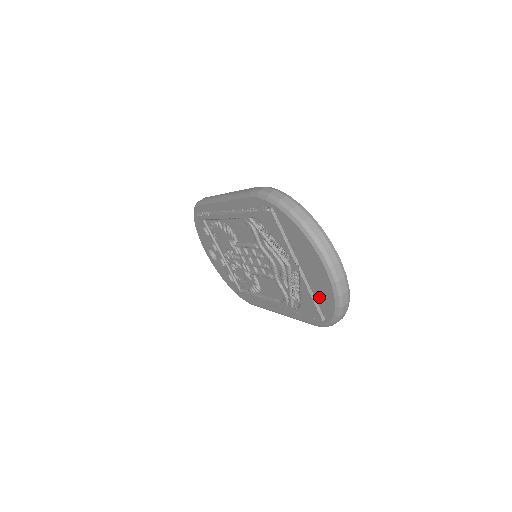
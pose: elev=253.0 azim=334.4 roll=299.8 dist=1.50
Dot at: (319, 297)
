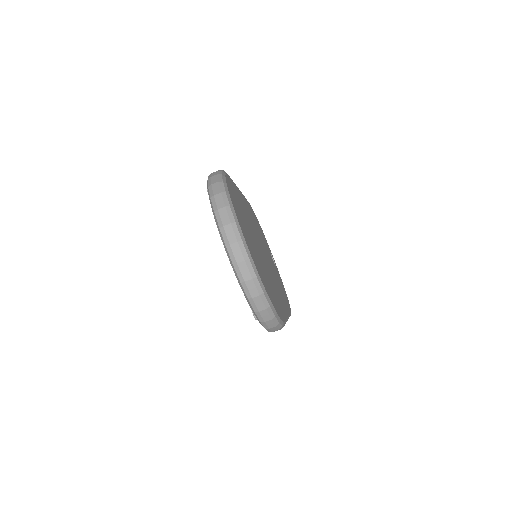
Dot at: occluded
